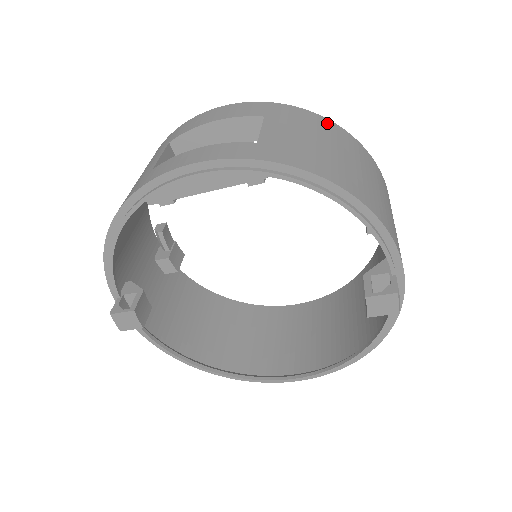
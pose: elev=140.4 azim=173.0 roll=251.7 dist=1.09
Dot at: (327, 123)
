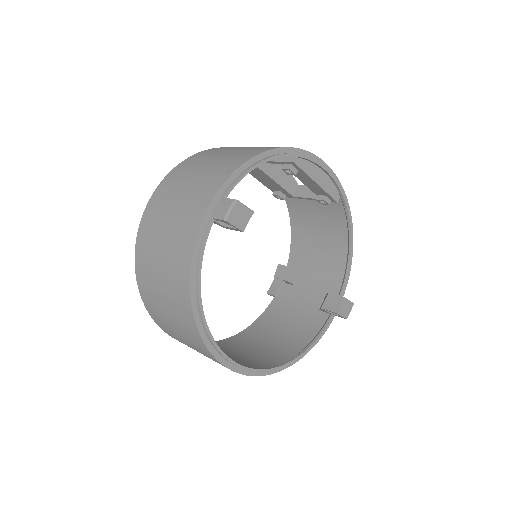
Dot at: occluded
